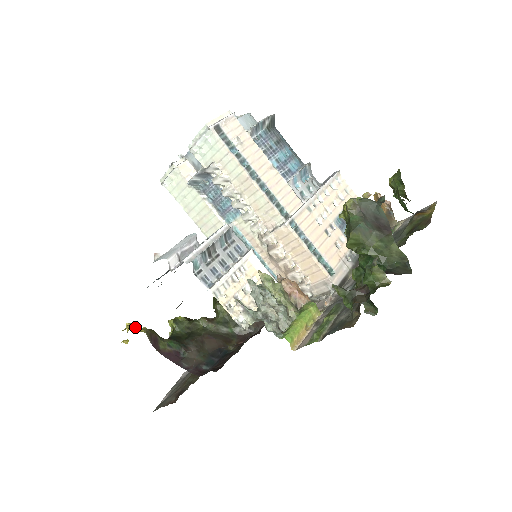
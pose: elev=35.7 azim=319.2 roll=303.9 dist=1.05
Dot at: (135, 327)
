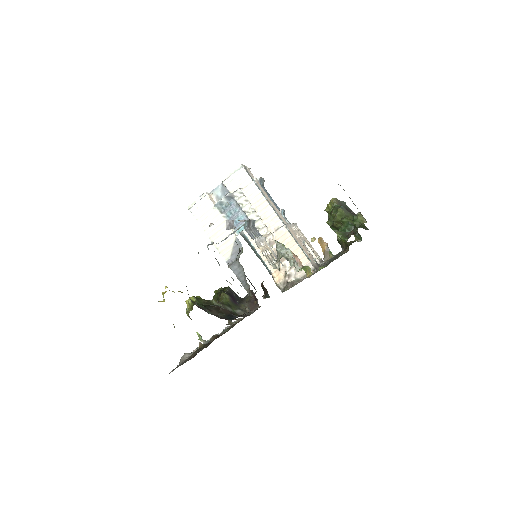
Dot at: occluded
